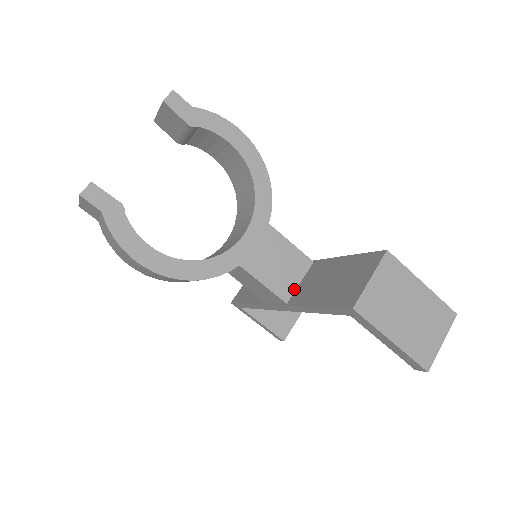
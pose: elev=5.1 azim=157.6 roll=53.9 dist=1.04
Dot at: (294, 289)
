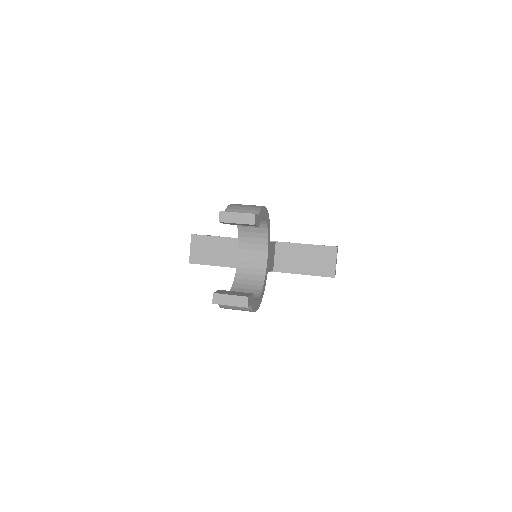
Dot at: (274, 262)
